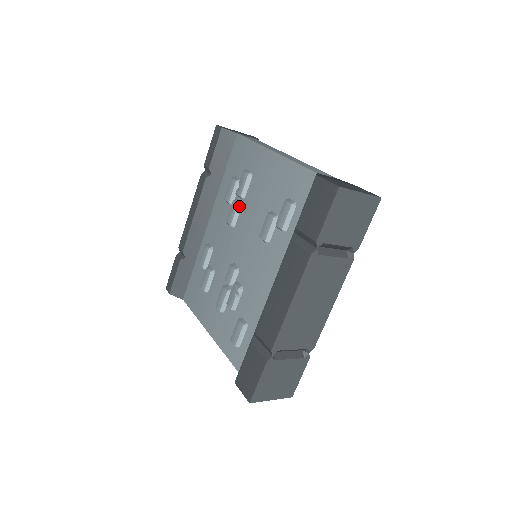
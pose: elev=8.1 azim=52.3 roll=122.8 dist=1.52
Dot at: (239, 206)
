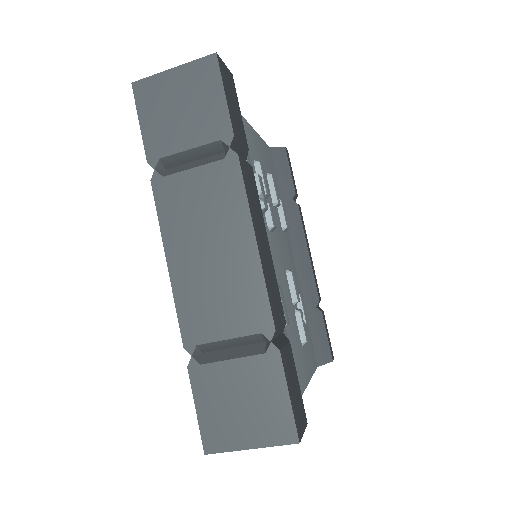
Dot at: occluded
